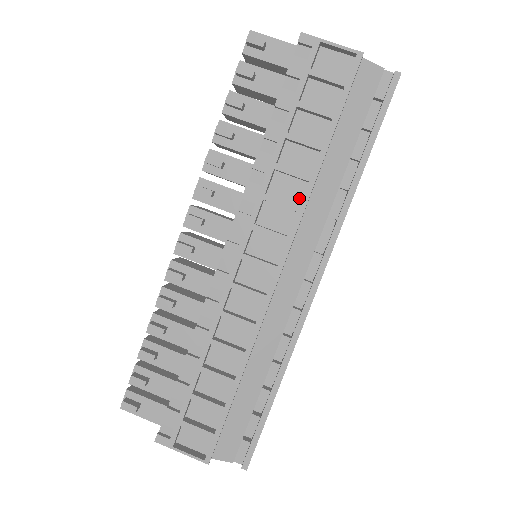
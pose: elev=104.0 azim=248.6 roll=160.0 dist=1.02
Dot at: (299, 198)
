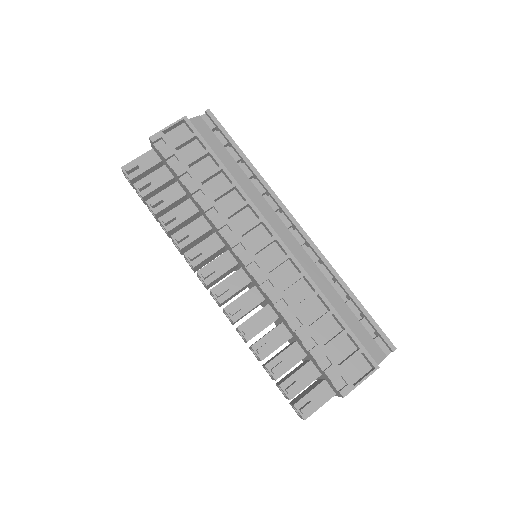
Dot at: (240, 200)
